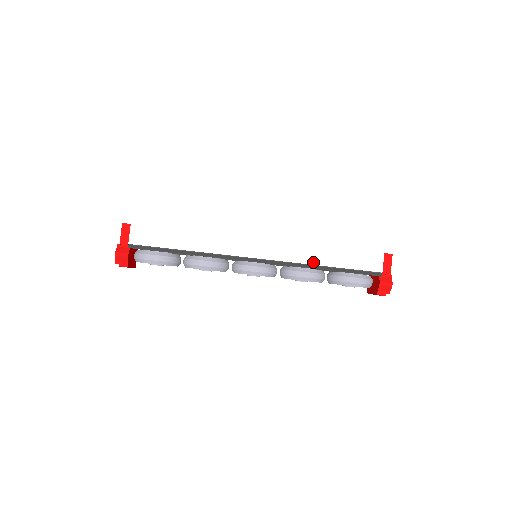
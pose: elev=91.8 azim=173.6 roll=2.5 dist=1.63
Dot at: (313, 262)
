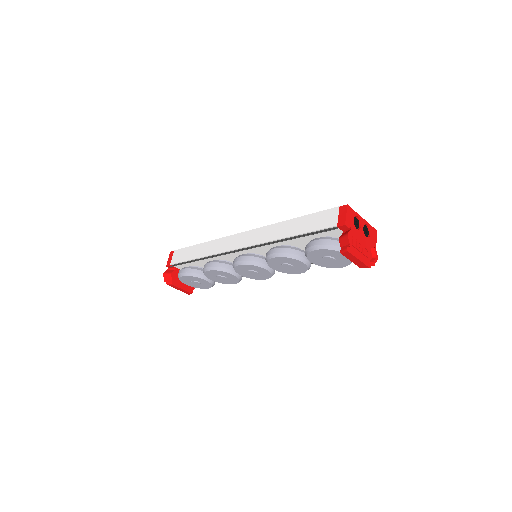
Dot at: (278, 237)
